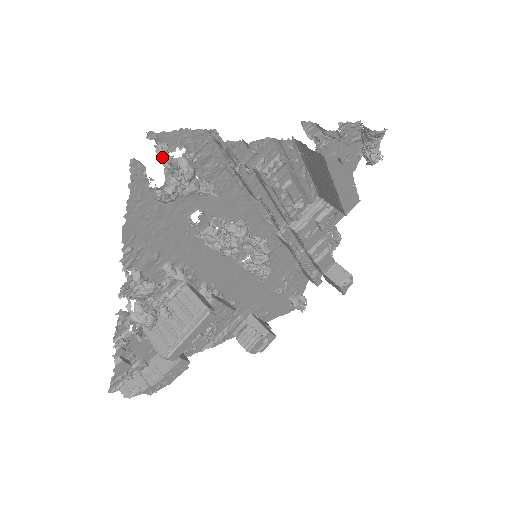
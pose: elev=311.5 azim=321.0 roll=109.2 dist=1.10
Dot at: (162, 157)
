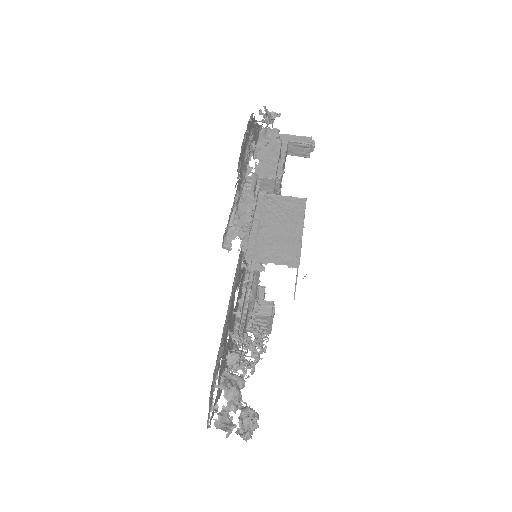
Dot at: (226, 419)
